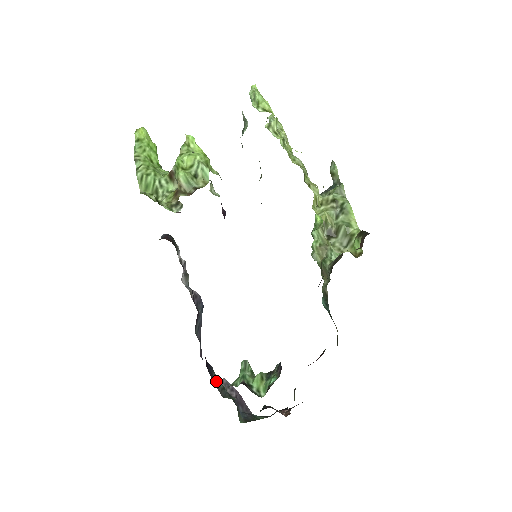
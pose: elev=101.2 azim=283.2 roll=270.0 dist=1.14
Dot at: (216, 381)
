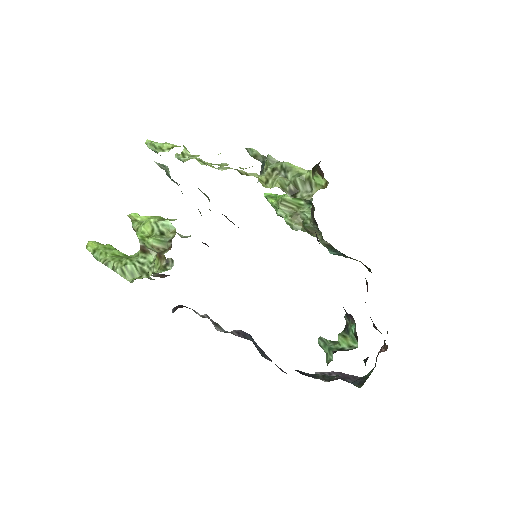
Dot at: (313, 376)
